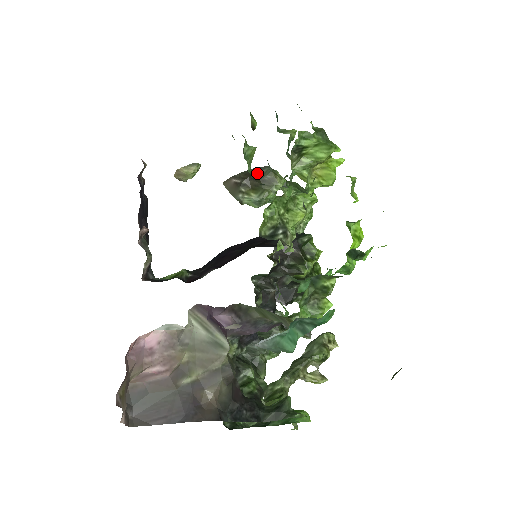
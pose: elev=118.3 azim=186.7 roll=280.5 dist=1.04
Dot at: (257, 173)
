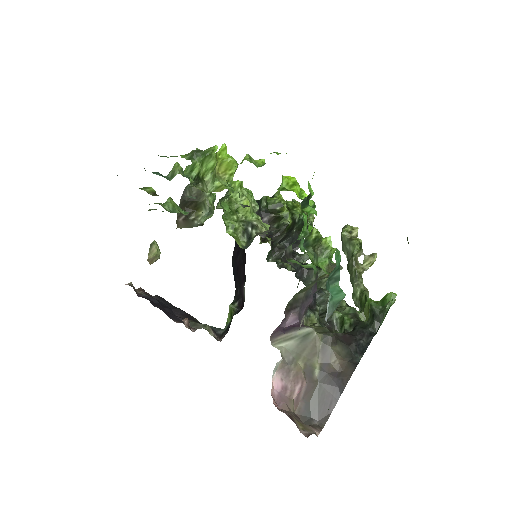
Dot at: (186, 199)
